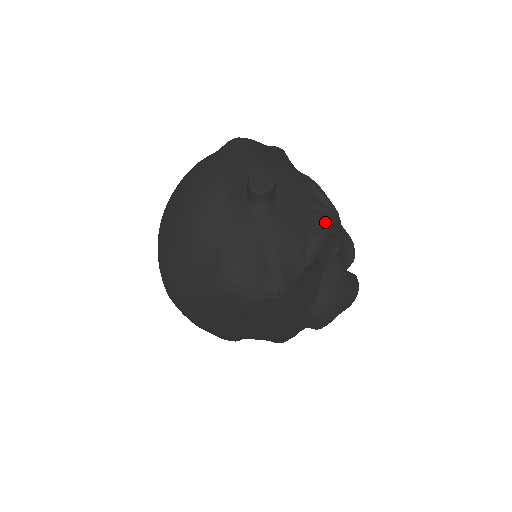
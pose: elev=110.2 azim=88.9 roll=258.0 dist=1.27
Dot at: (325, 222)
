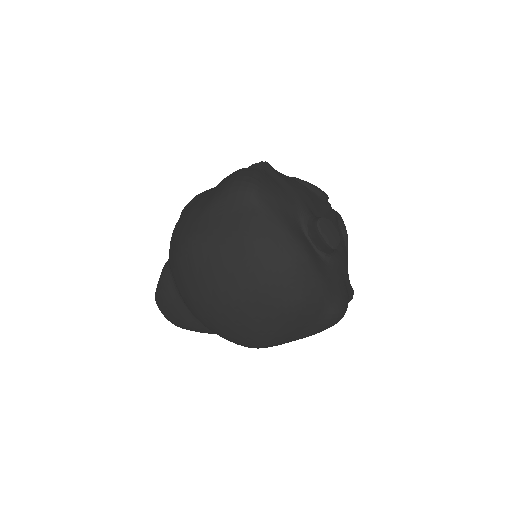
Dot at: (337, 217)
